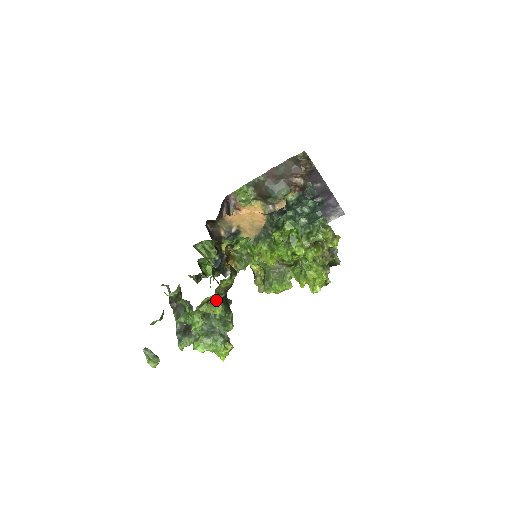
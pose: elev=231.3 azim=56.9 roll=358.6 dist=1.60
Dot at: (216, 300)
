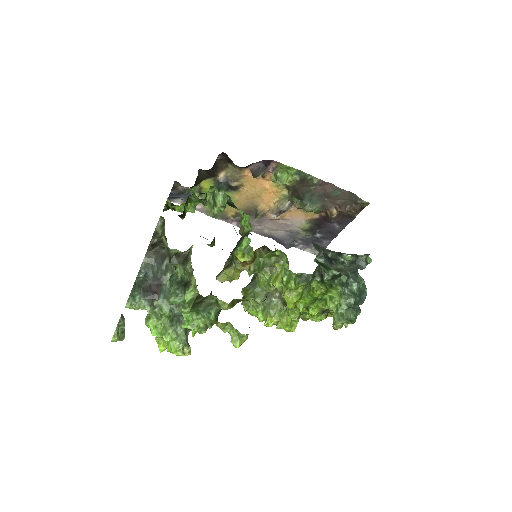
Dot at: (223, 306)
